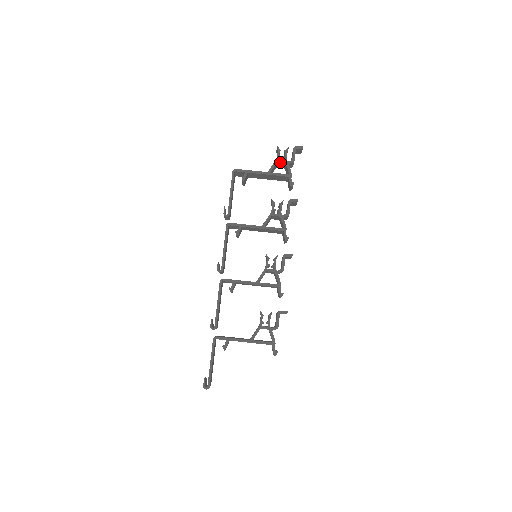
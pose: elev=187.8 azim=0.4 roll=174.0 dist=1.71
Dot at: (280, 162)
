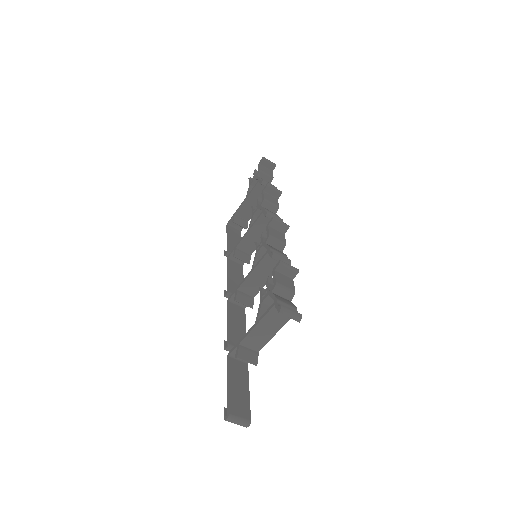
Dot at: (252, 183)
